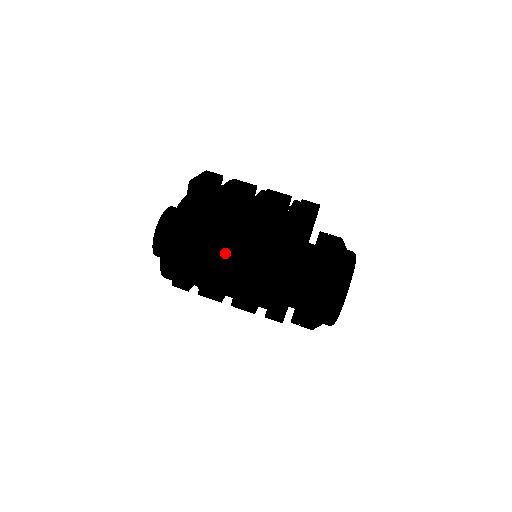
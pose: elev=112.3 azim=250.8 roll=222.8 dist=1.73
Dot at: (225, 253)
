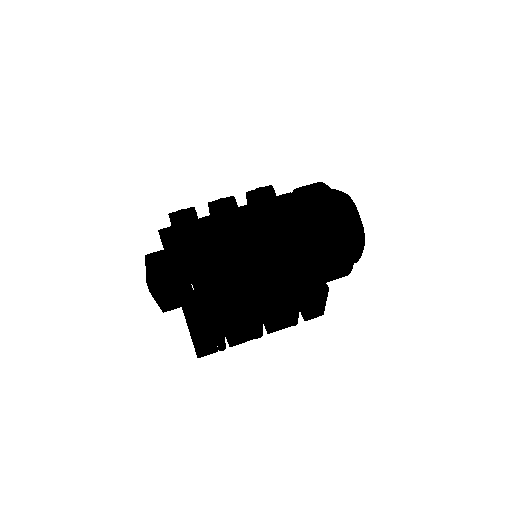
Dot at: occluded
